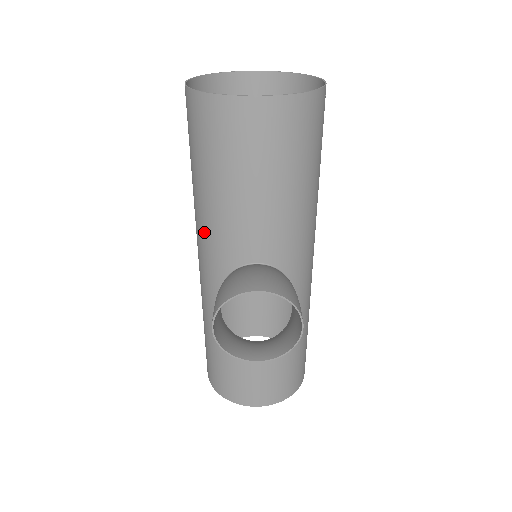
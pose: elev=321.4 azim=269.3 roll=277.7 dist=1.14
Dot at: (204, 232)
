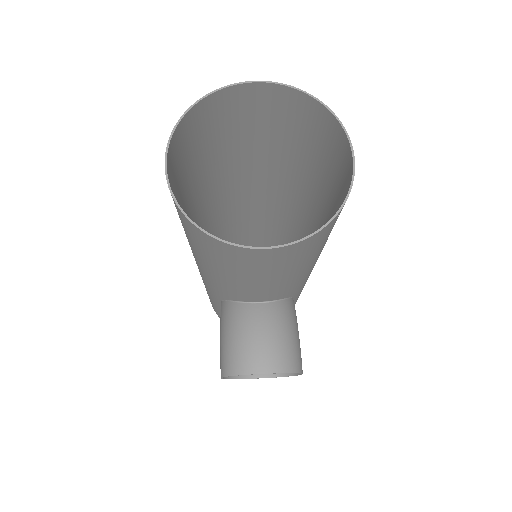
Dot at: (203, 272)
